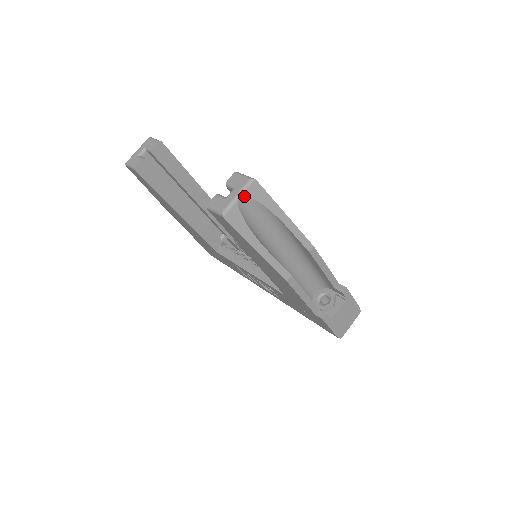
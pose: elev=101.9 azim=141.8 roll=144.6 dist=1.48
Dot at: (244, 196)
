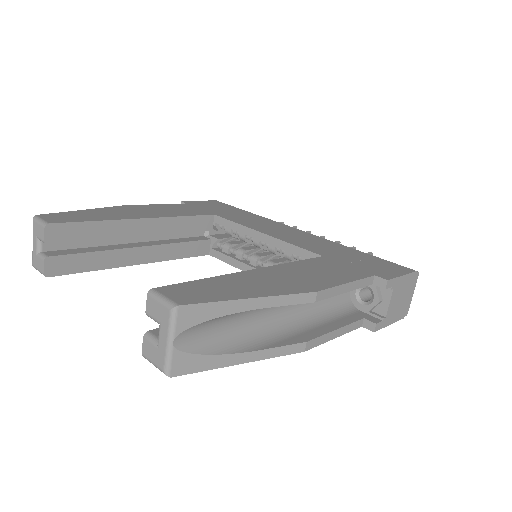
Dot at: (178, 335)
